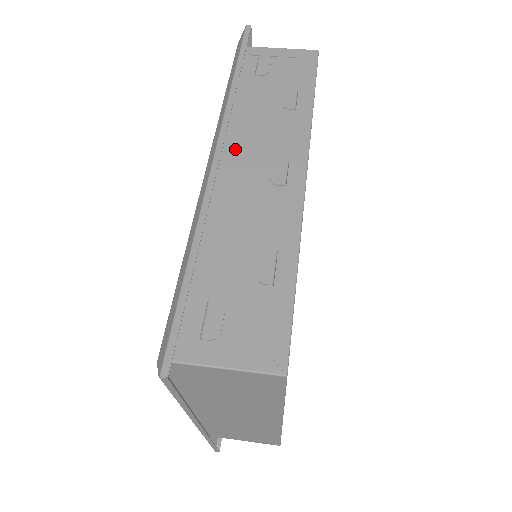
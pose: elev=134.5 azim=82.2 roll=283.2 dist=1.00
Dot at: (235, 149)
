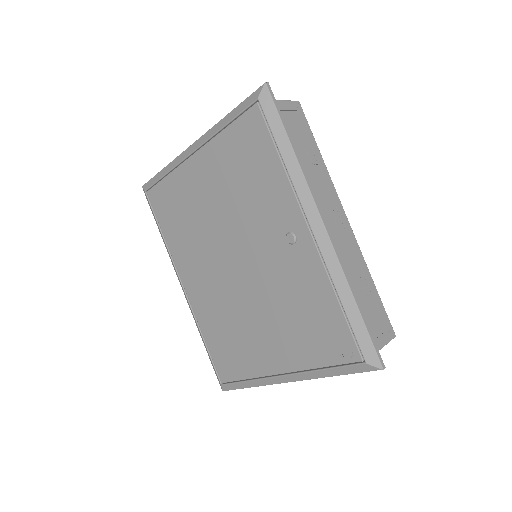
Dot at: occluded
